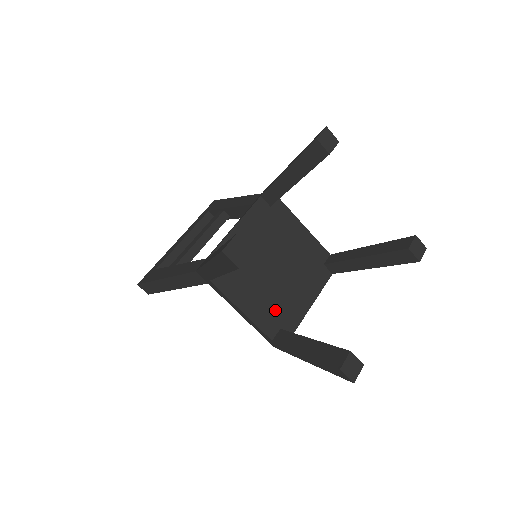
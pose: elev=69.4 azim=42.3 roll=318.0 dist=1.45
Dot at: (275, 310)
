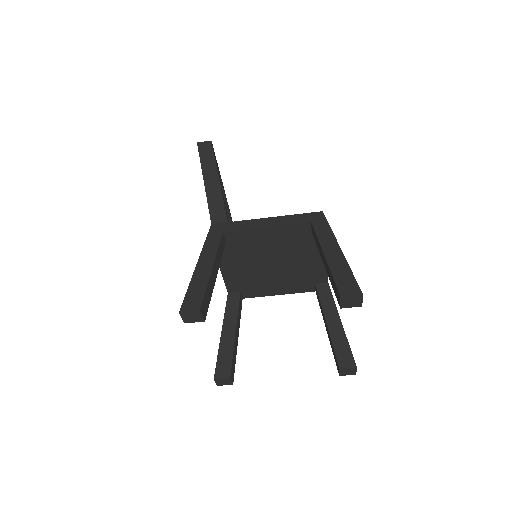
Dot at: (300, 280)
